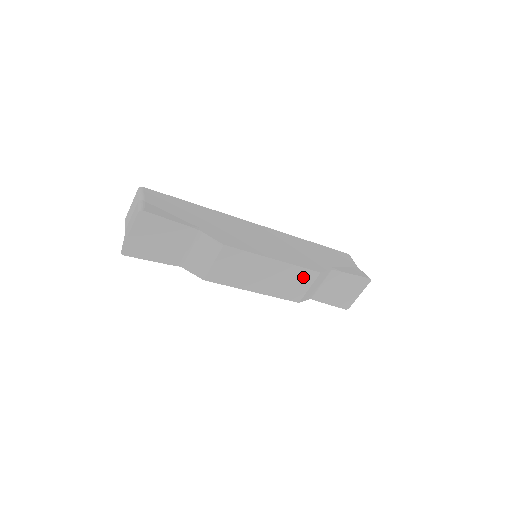
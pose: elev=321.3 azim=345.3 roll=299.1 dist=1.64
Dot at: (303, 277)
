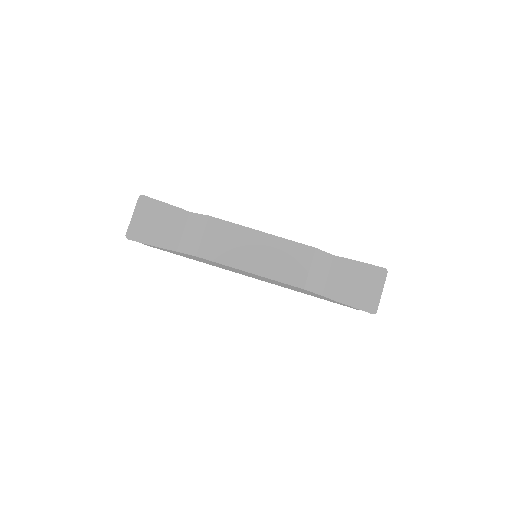
Dot at: (298, 254)
